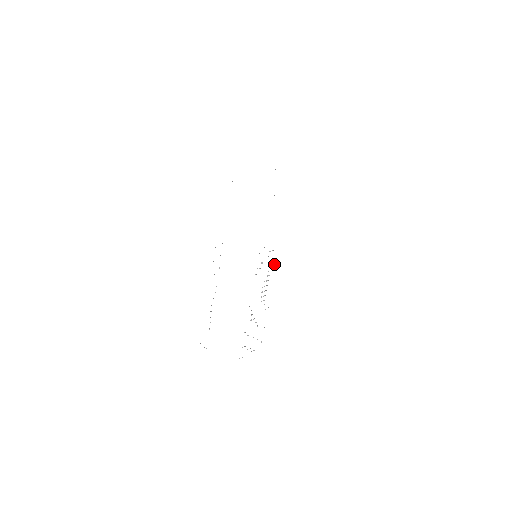
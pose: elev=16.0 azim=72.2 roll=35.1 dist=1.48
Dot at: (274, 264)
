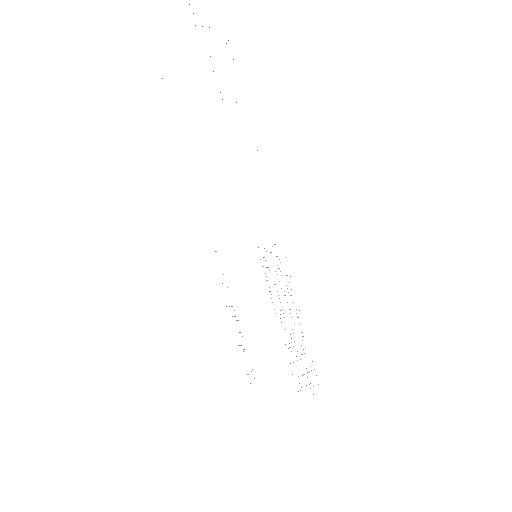
Dot at: occluded
